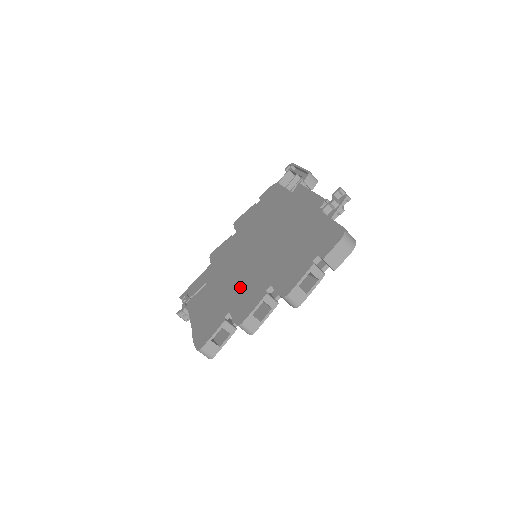
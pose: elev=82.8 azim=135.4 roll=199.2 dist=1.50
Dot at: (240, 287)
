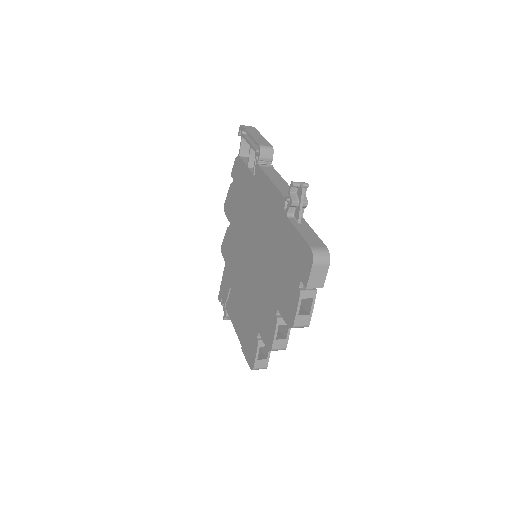
Dot at: (256, 303)
